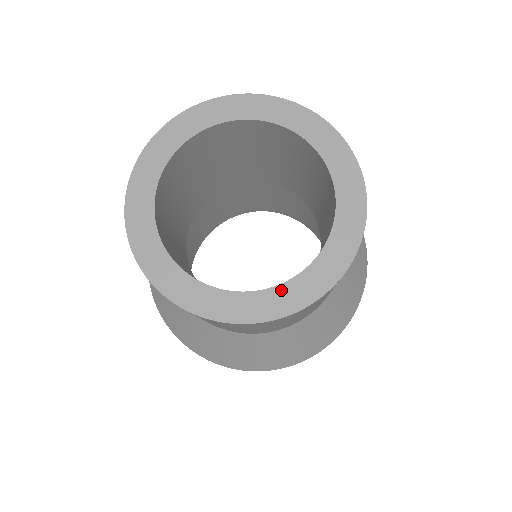
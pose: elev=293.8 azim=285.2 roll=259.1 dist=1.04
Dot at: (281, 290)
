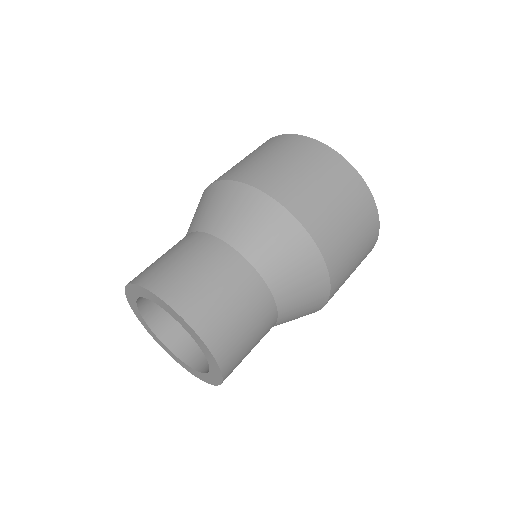
Dot at: (187, 366)
